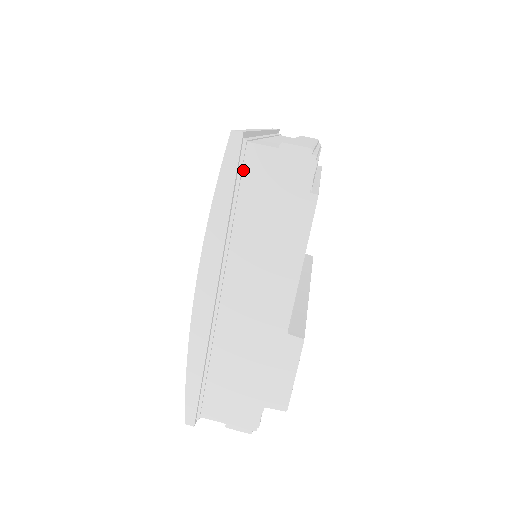
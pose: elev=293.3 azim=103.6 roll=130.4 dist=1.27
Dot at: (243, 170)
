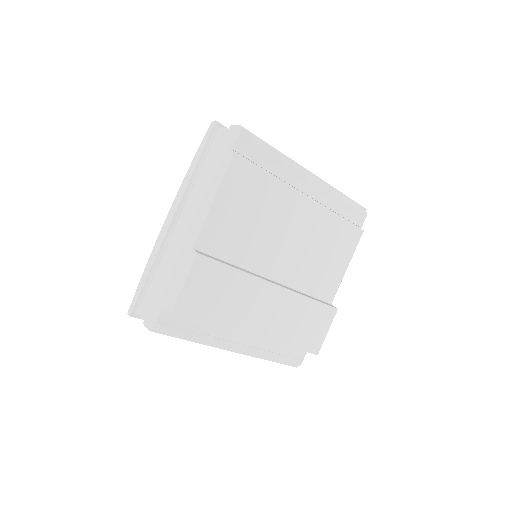
Dot at: (212, 144)
